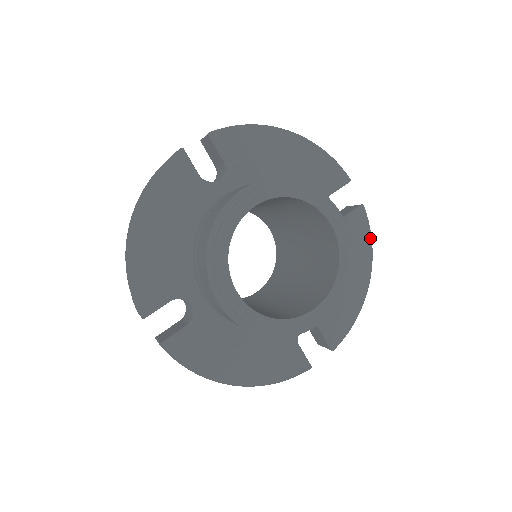
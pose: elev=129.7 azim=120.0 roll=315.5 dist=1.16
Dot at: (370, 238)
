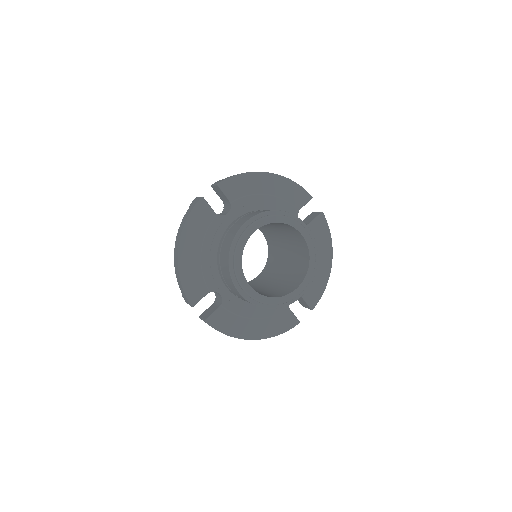
Dot at: (329, 233)
